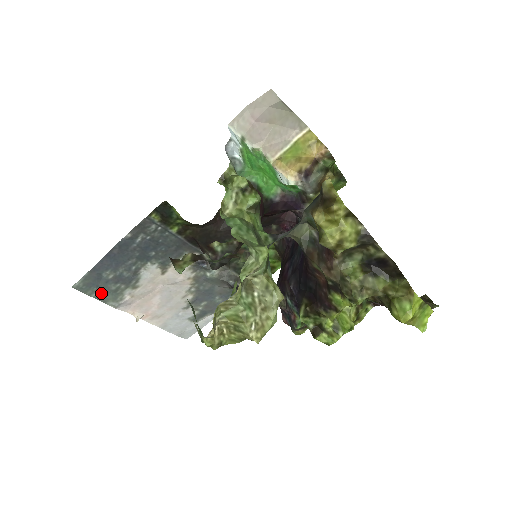
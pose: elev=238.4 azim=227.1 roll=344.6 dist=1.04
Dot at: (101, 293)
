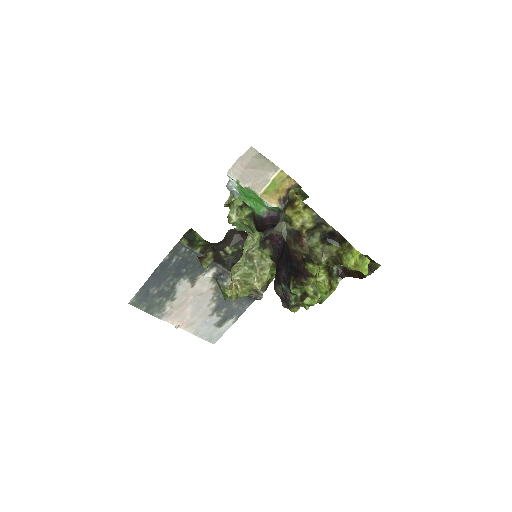
Dot at: (149, 306)
